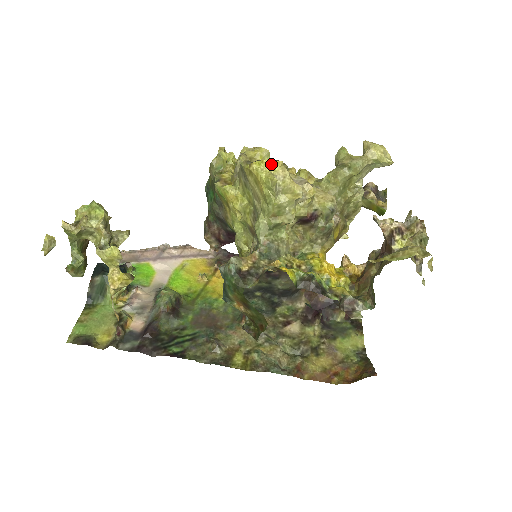
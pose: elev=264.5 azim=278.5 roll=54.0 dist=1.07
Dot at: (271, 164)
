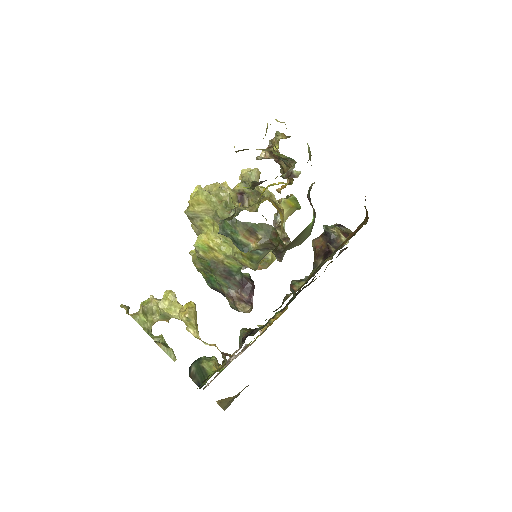
Dot at: (195, 192)
